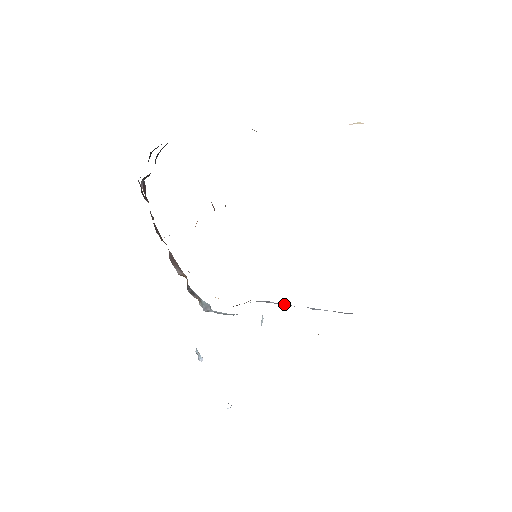
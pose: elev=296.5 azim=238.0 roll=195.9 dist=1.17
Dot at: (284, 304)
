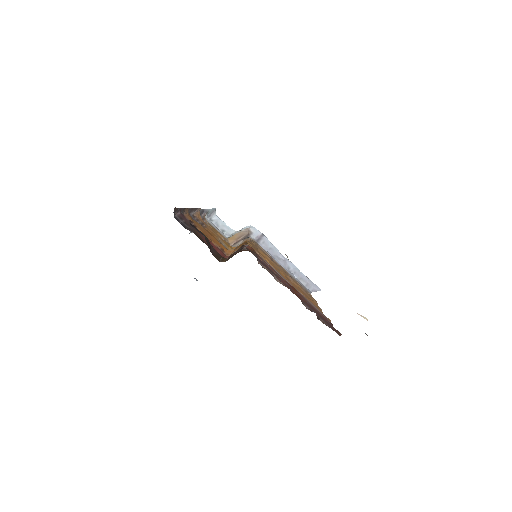
Dot at: (273, 246)
